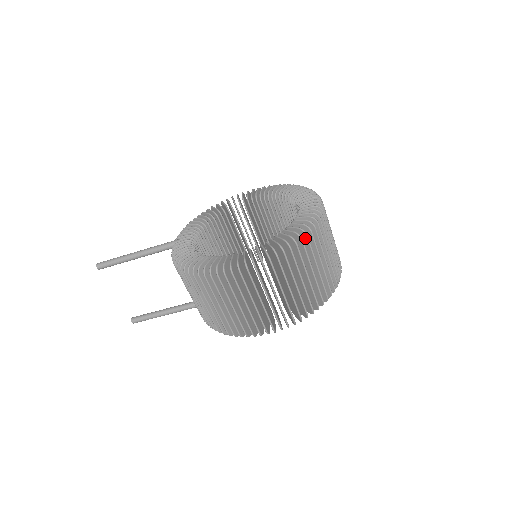
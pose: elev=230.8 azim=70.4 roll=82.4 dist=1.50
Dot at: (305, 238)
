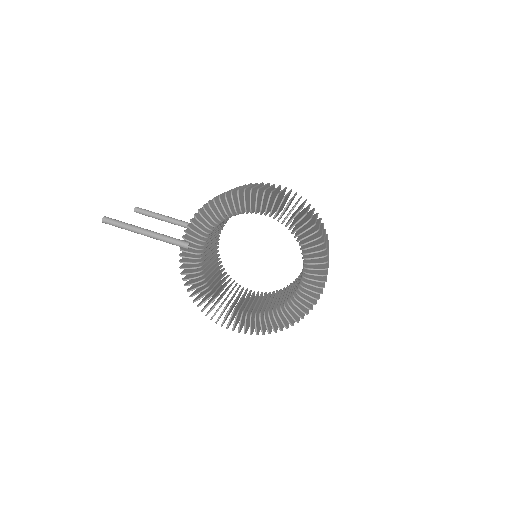
Dot at: (321, 224)
